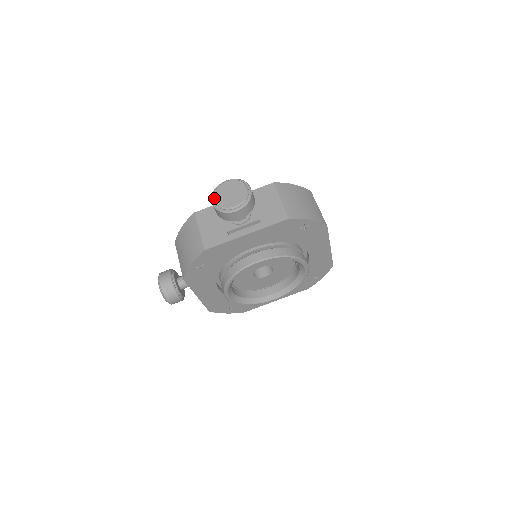
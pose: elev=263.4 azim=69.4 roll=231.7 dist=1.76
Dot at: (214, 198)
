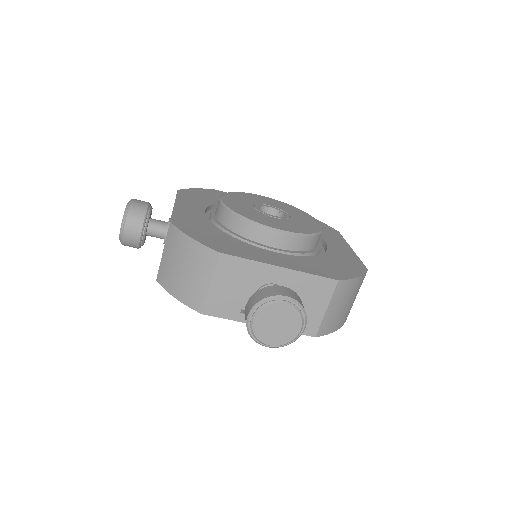
Dot at: (255, 318)
